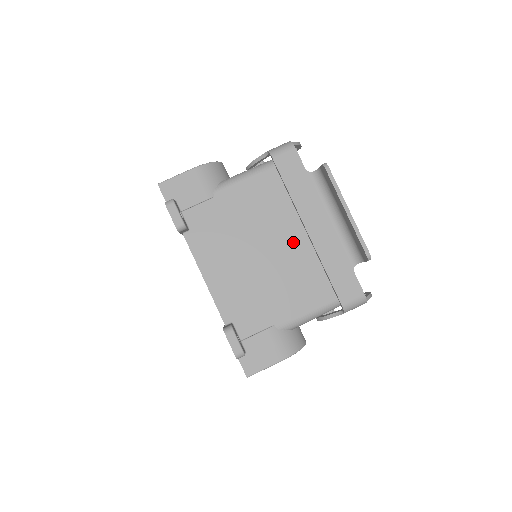
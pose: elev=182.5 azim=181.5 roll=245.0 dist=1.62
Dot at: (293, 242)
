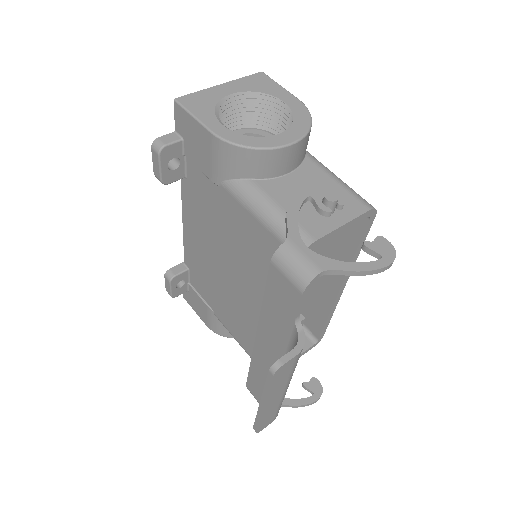
Dot at: occluded
